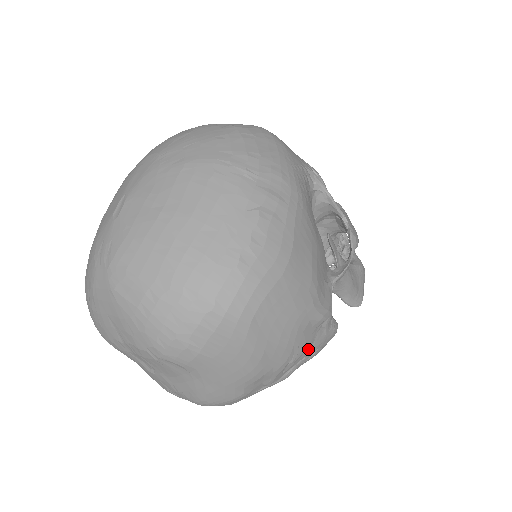
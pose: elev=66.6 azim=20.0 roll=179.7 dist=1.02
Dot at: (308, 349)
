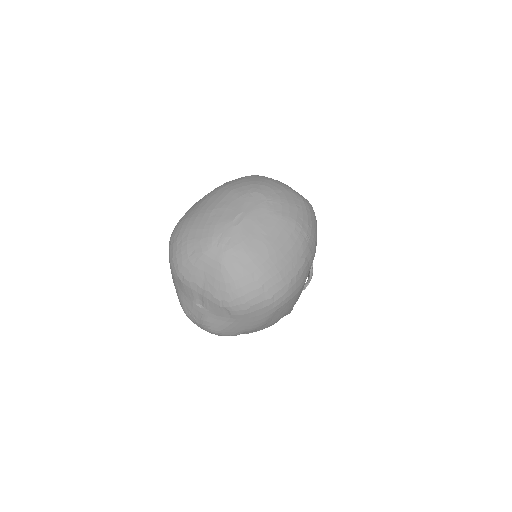
Dot at: occluded
